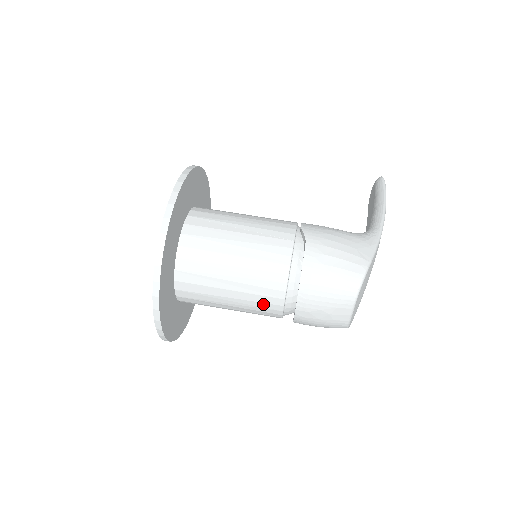
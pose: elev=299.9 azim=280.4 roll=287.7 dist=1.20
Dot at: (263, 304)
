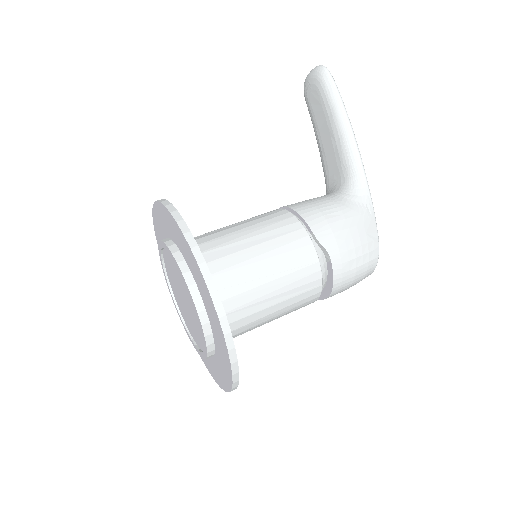
Dot at: occluded
